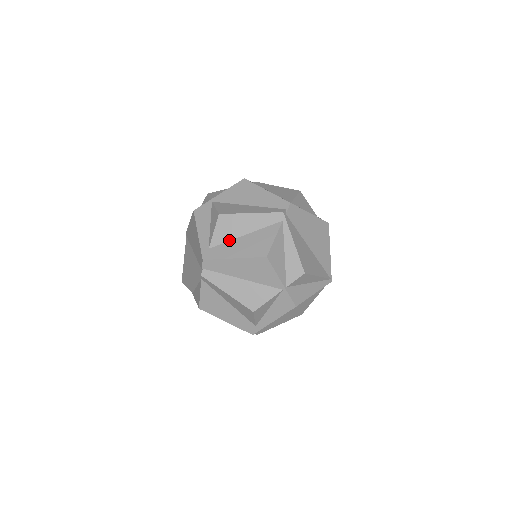
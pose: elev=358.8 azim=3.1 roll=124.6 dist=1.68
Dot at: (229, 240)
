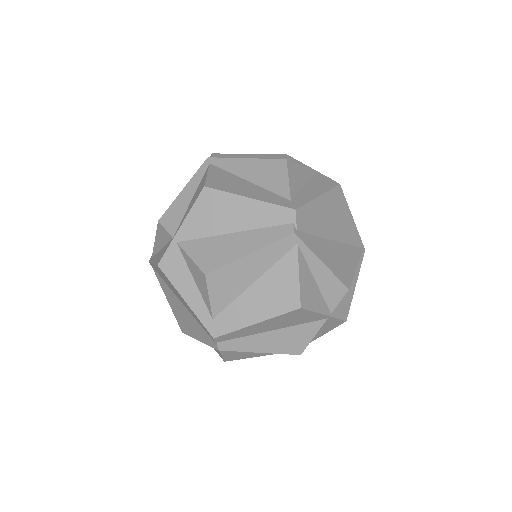
Dot at: (235, 298)
